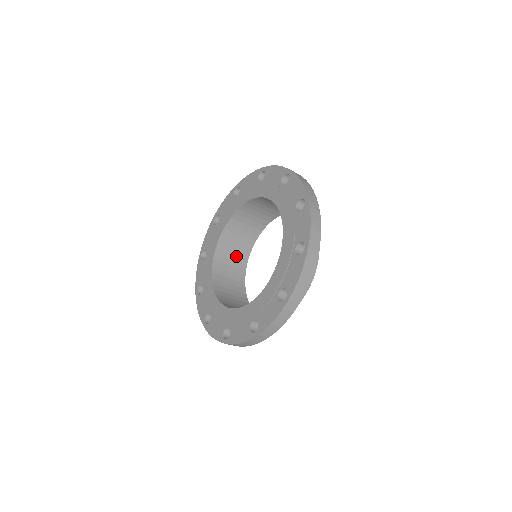
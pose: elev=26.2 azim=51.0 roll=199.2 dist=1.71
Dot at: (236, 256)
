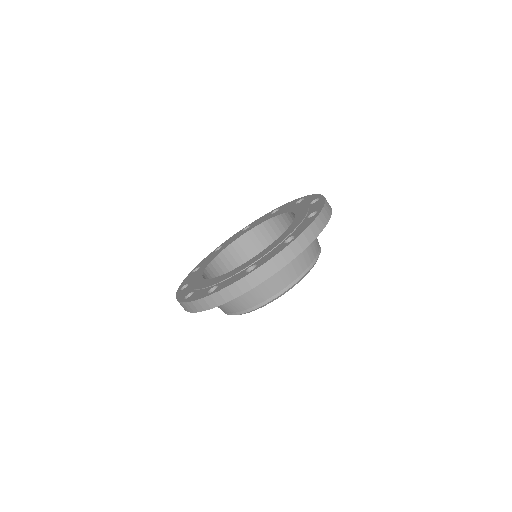
Dot at: occluded
